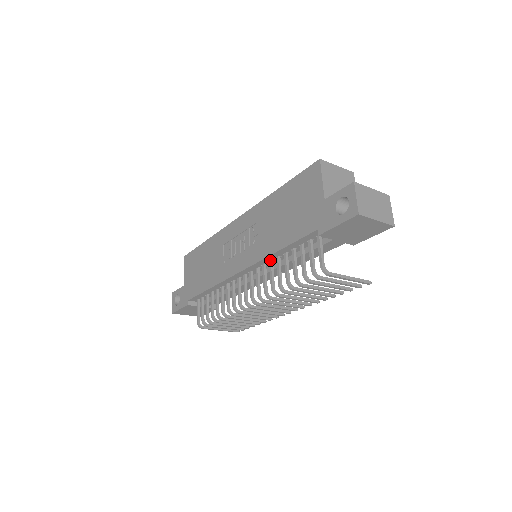
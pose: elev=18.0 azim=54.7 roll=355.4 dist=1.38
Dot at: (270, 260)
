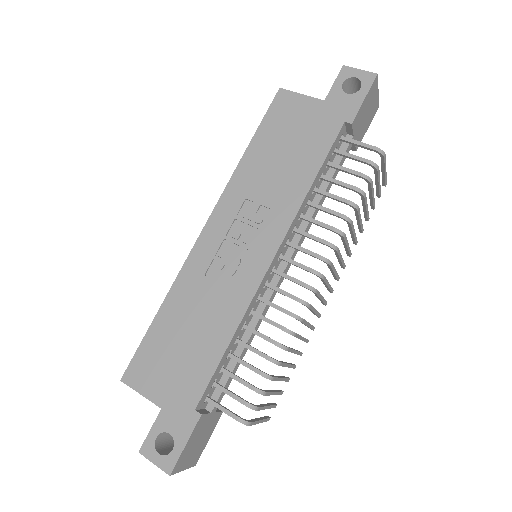
Dot at: (300, 214)
